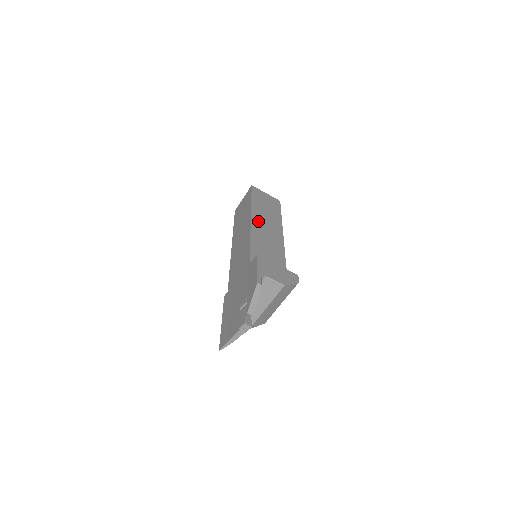
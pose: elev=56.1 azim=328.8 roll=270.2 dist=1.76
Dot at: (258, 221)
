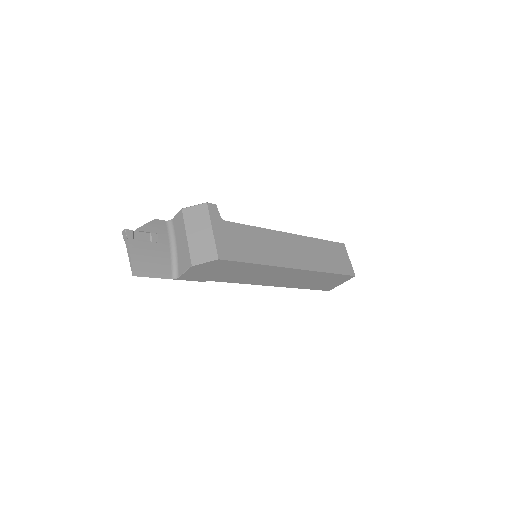
Dot at: occluded
